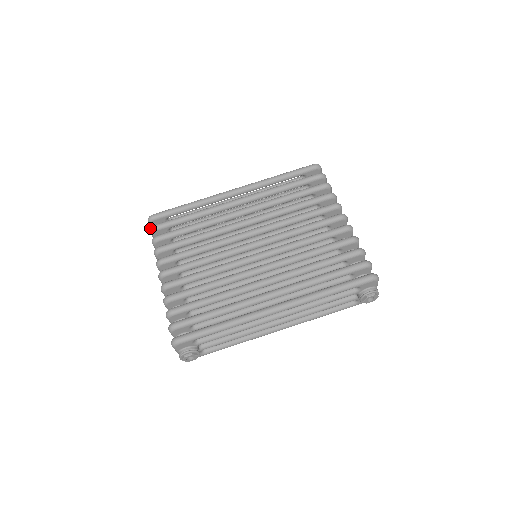
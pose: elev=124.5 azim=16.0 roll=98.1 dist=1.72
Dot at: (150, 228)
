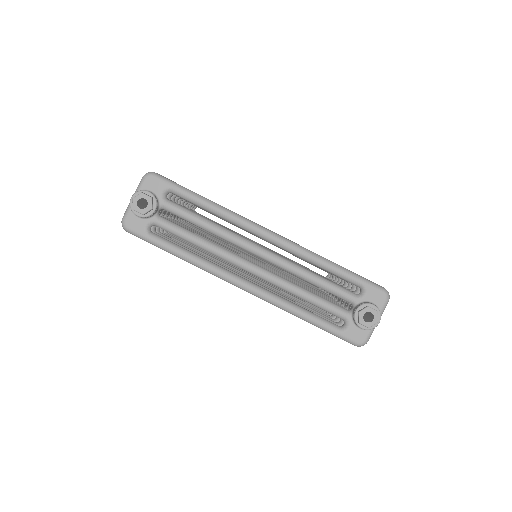
Dot at: occluded
